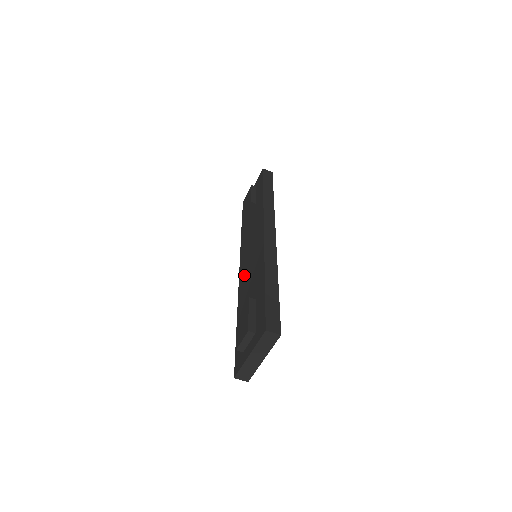
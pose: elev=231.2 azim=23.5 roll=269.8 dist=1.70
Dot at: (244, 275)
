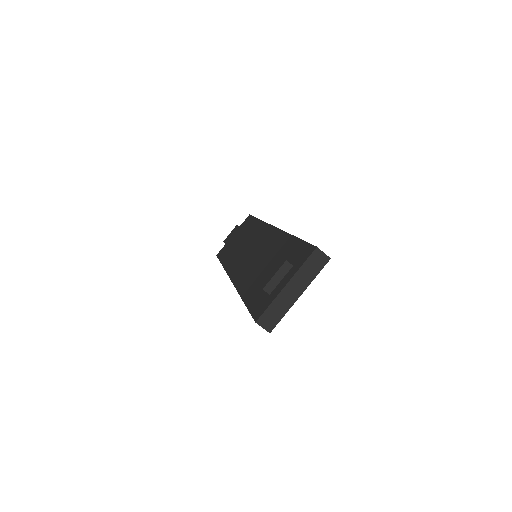
Dot at: (243, 269)
